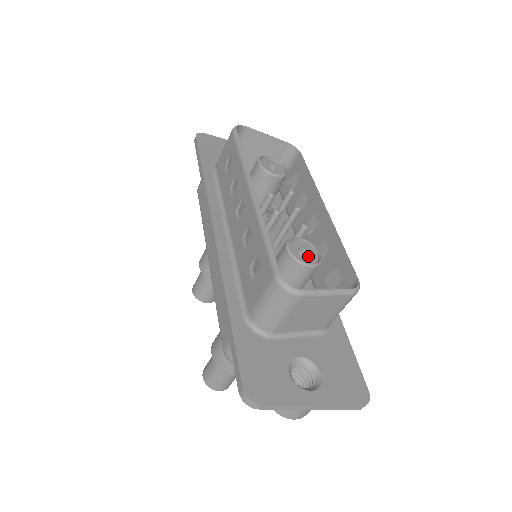
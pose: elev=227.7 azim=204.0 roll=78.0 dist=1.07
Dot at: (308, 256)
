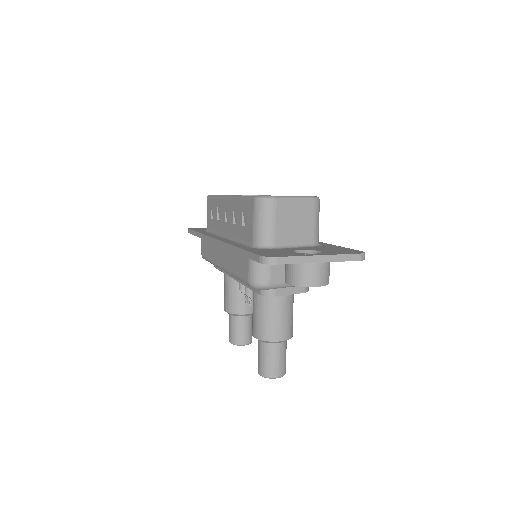
Dot at: occluded
